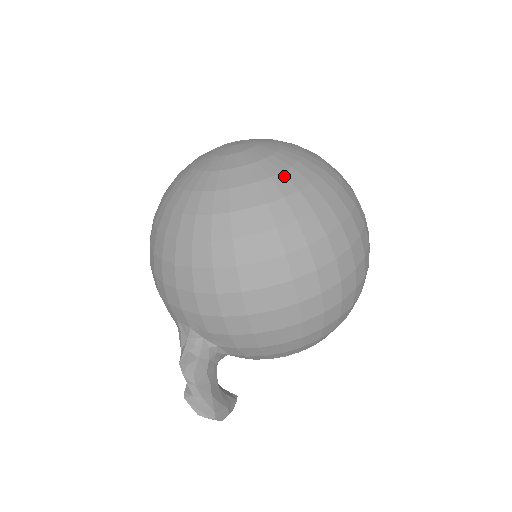
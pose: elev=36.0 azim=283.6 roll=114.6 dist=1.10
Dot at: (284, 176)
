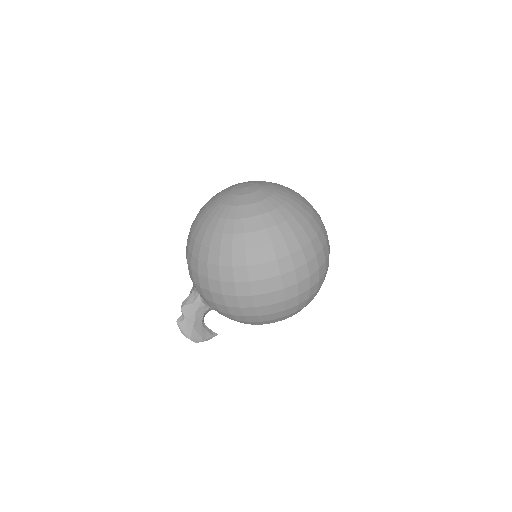
Dot at: (252, 220)
